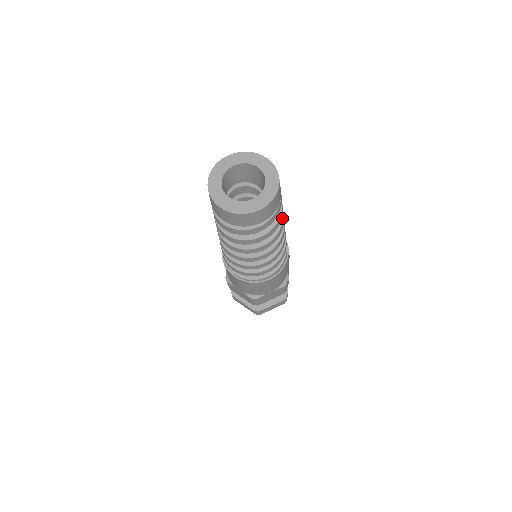
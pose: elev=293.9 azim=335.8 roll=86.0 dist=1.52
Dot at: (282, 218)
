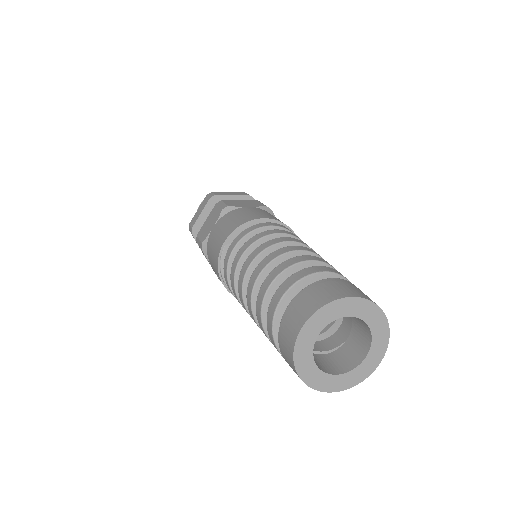
Dot at: occluded
